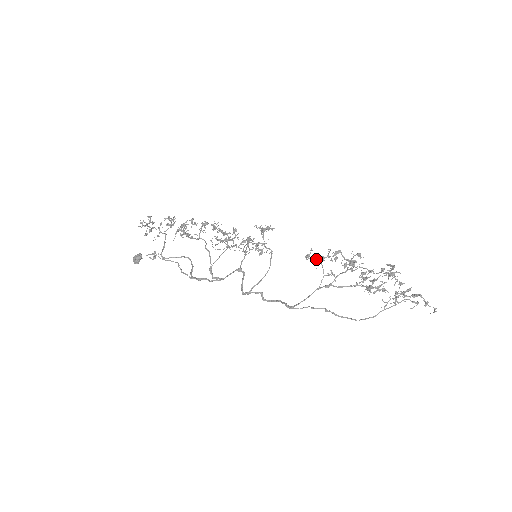
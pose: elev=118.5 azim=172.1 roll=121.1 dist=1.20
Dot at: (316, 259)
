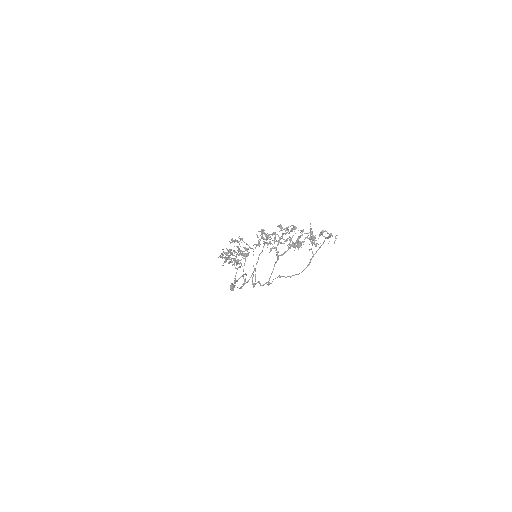
Dot at: occluded
